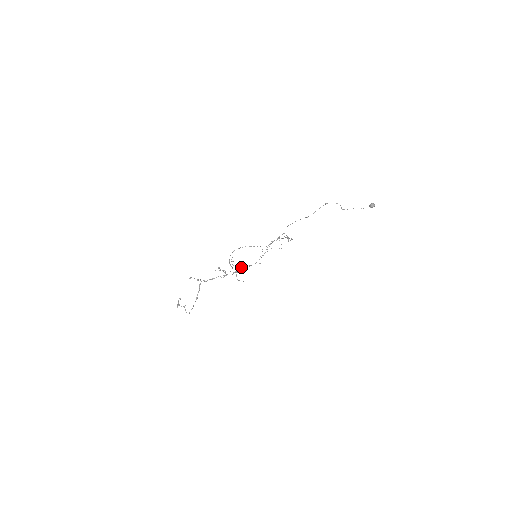
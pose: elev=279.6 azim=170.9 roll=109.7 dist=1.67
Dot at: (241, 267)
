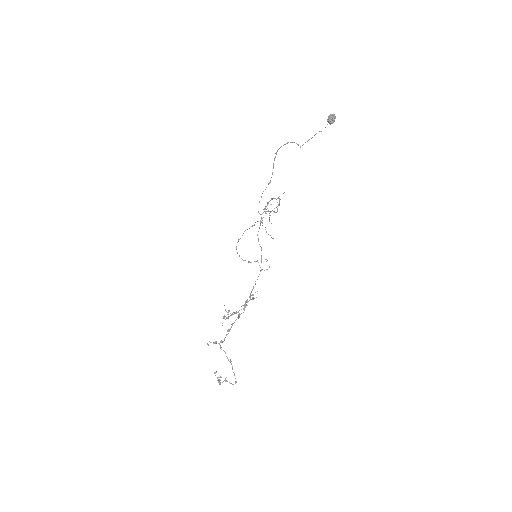
Dot at: occluded
